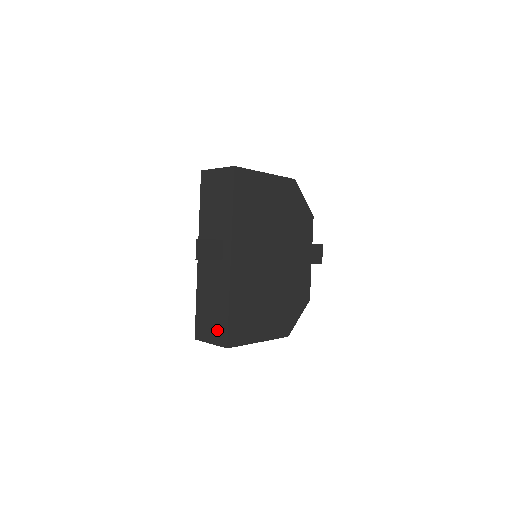
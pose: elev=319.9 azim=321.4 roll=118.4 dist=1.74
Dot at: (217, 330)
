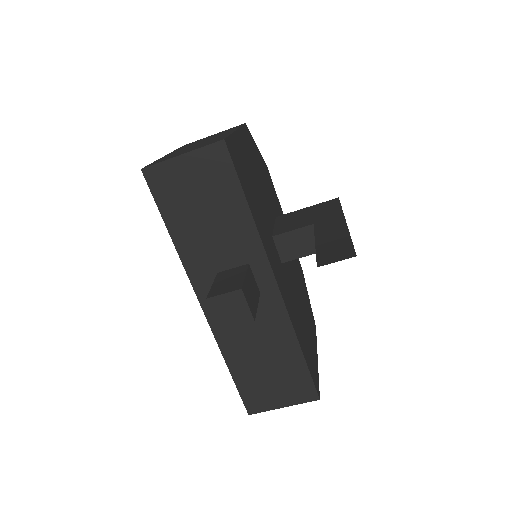
Dot at: (290, 386)
